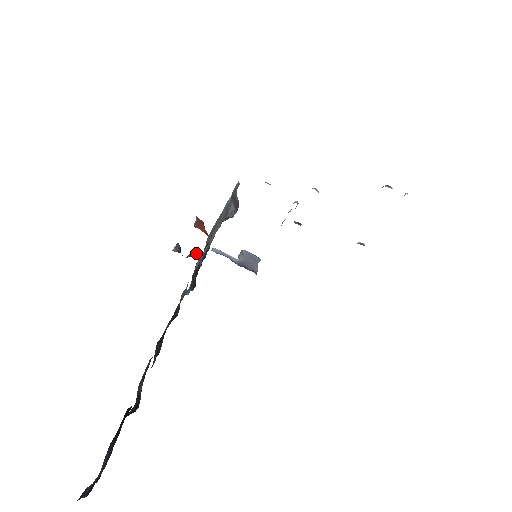
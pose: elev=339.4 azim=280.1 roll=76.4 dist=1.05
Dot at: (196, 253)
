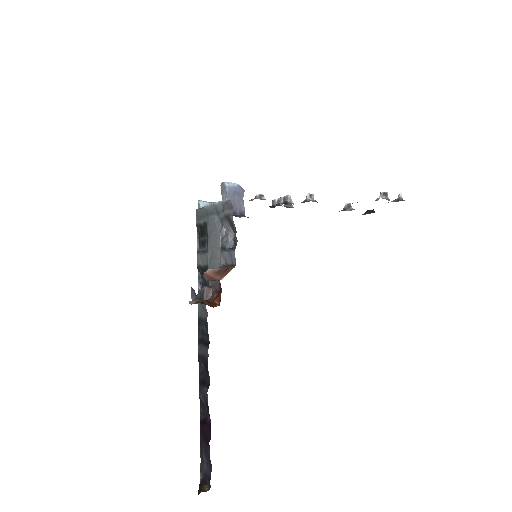
Dot at: (210, 291)
